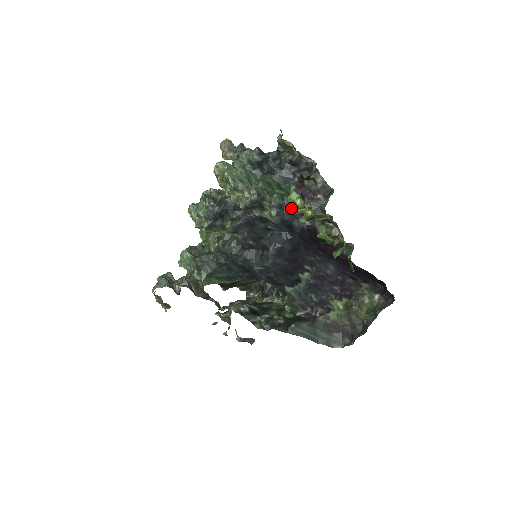
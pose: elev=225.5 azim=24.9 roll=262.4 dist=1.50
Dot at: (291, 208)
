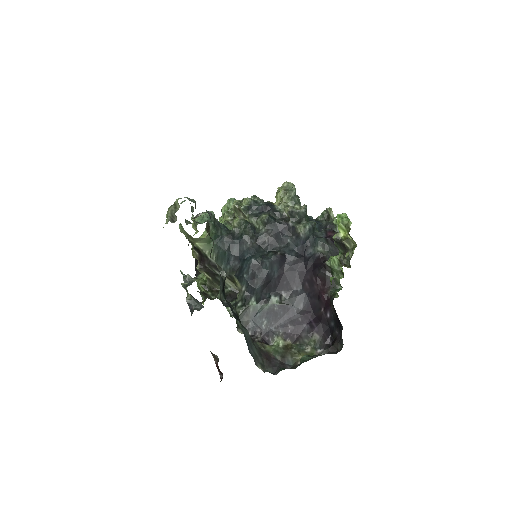
Dot at: (318, 237)
